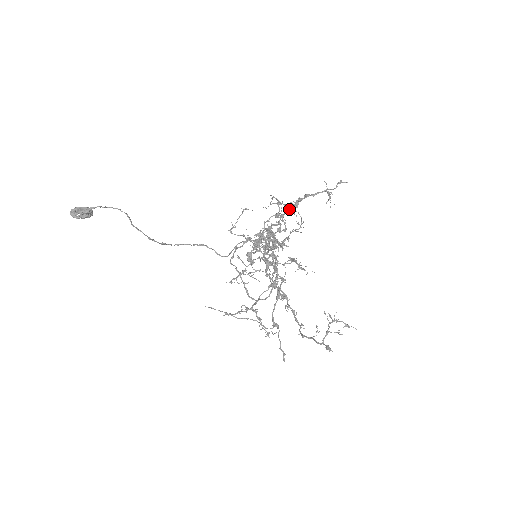
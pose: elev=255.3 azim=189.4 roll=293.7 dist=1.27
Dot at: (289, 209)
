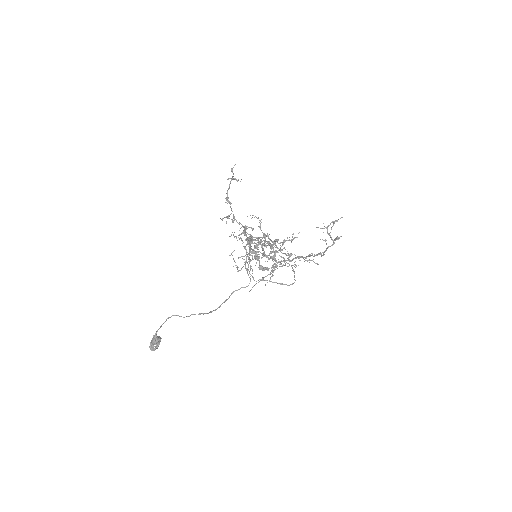
Dot at: occluded
